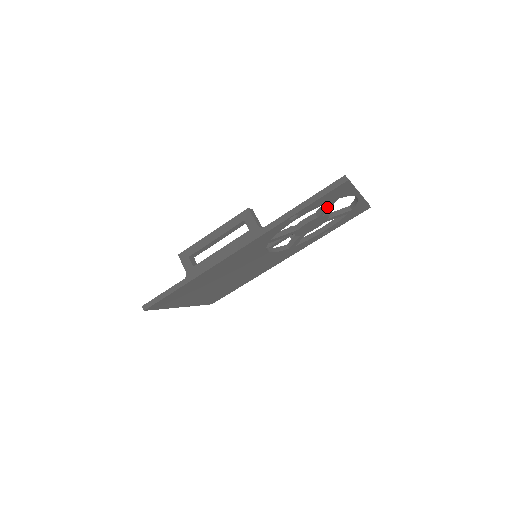
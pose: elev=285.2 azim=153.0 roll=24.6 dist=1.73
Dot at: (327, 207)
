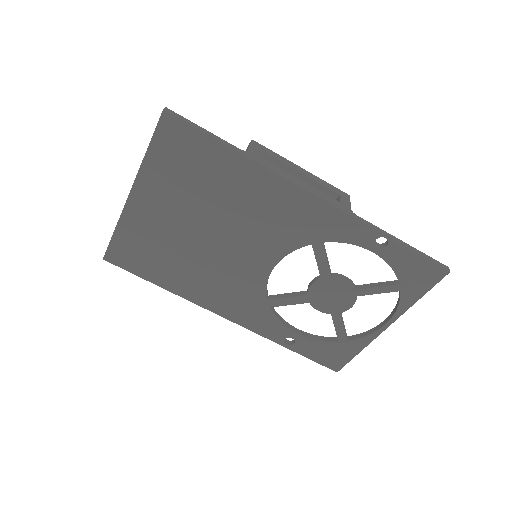
Dot at: (381, 287)
